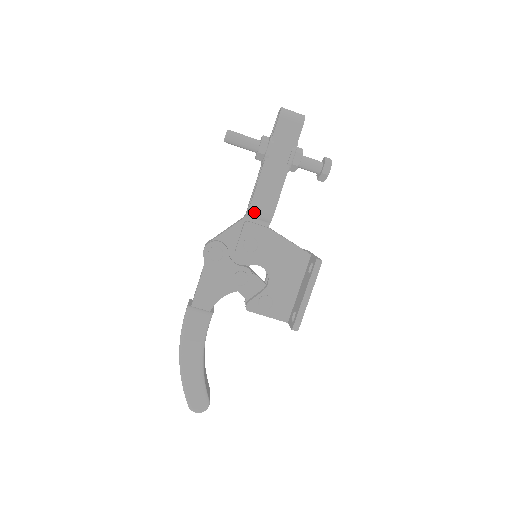
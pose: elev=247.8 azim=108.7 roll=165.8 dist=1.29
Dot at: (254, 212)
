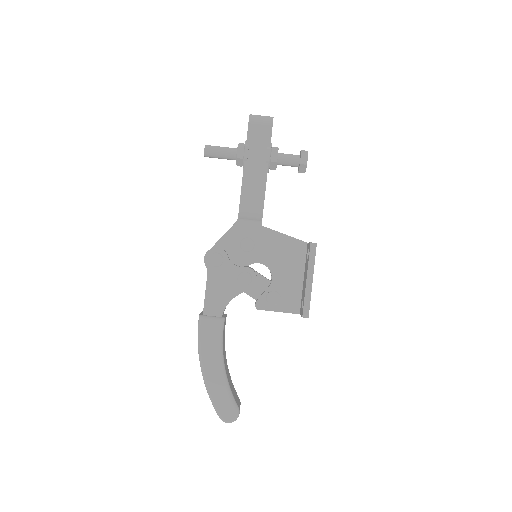
Dot at: (244, 213)
